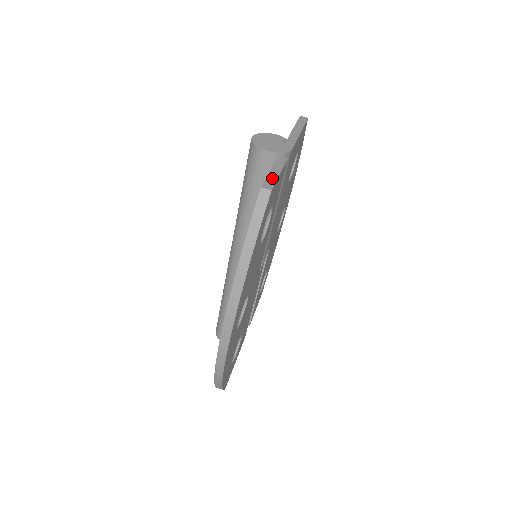
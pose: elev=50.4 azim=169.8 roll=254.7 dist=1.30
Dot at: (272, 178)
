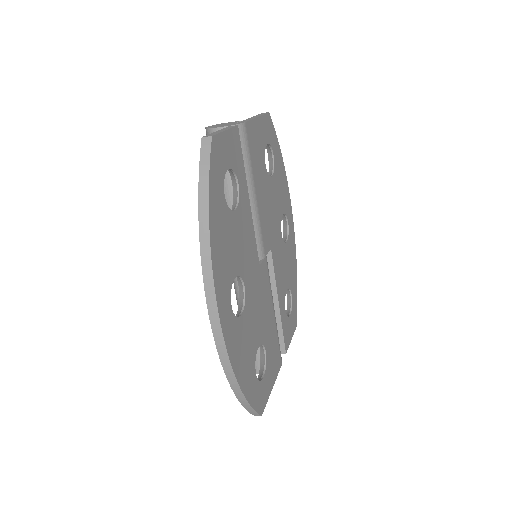
Dot at: (216, 133)
